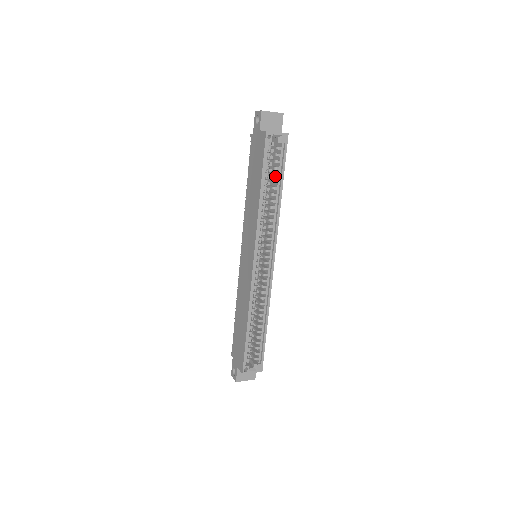
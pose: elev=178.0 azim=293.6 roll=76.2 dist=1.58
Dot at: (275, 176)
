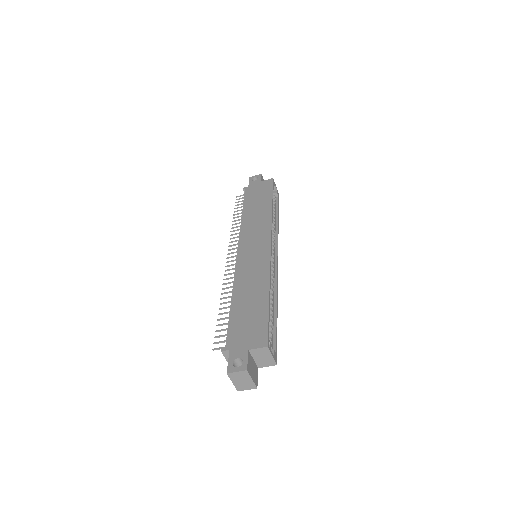
Dot at: occluded
